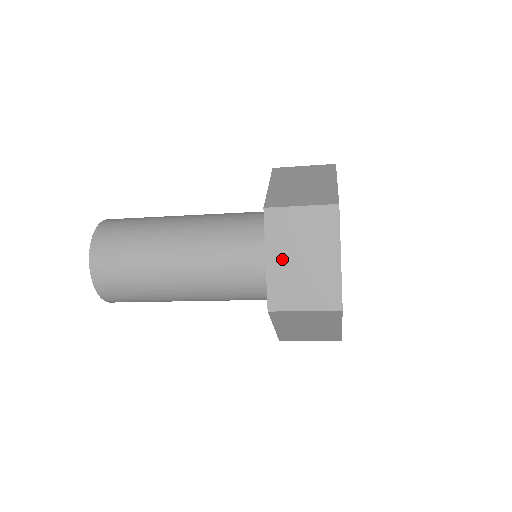
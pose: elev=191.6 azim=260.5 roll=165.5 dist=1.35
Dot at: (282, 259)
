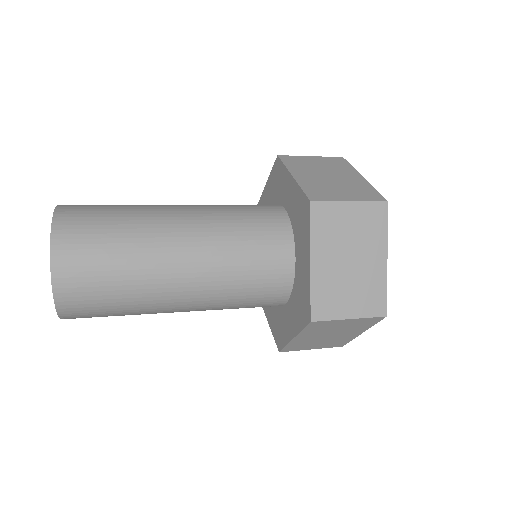
Dot at: (328, 261)
